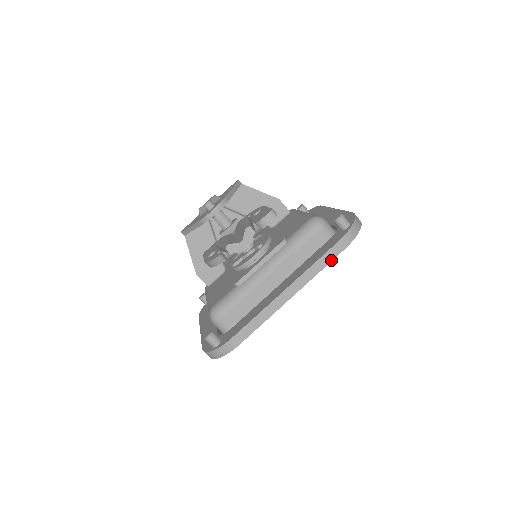
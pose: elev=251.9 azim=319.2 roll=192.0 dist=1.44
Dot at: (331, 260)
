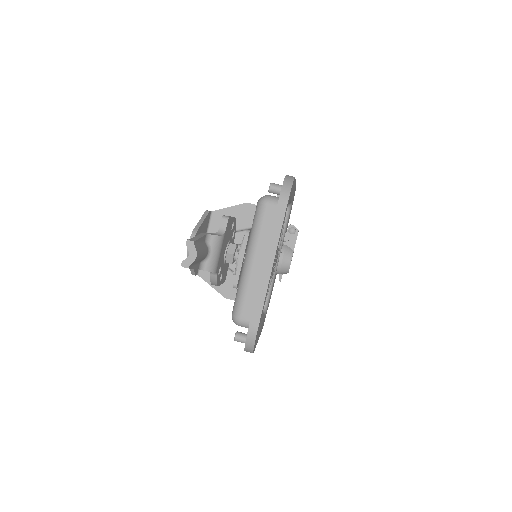
Dot at: (282, 223)
